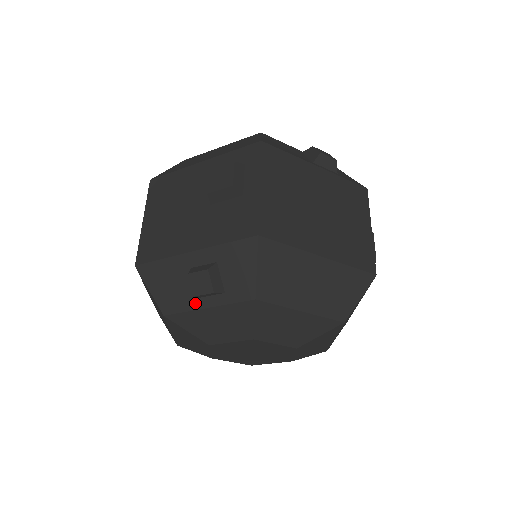
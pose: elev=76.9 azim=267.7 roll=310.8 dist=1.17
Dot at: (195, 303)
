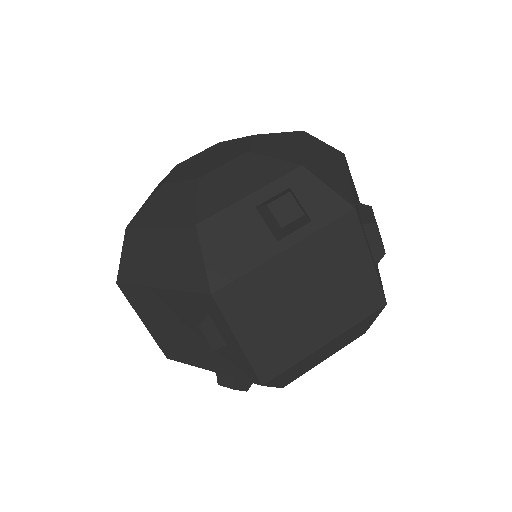
Dot at: occluded
